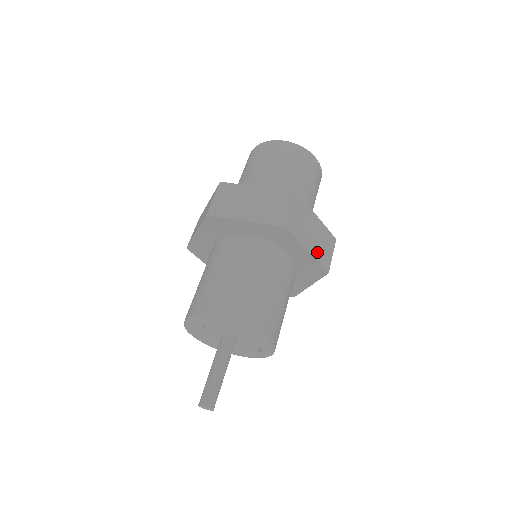
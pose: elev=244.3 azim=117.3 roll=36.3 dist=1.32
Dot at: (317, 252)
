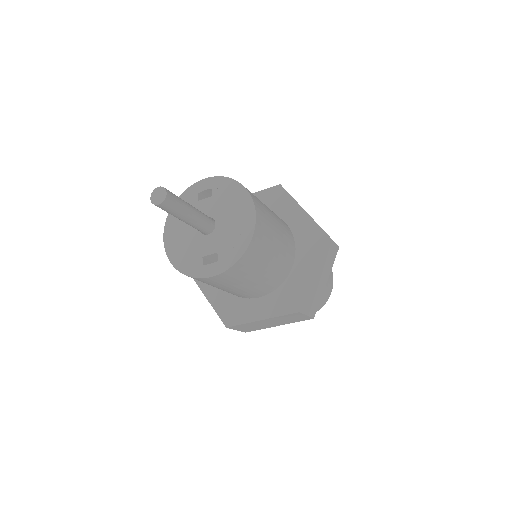
Dot at: (312, 287)
